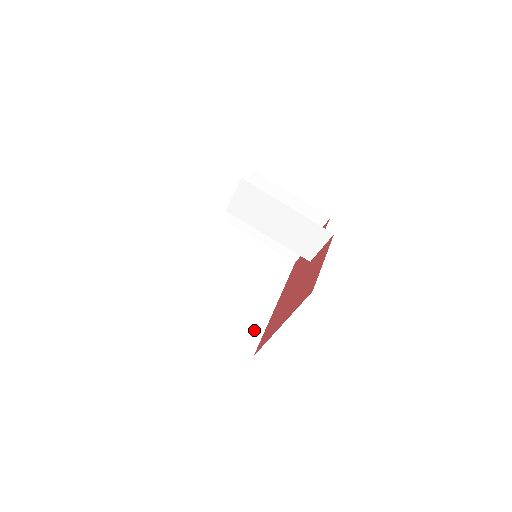
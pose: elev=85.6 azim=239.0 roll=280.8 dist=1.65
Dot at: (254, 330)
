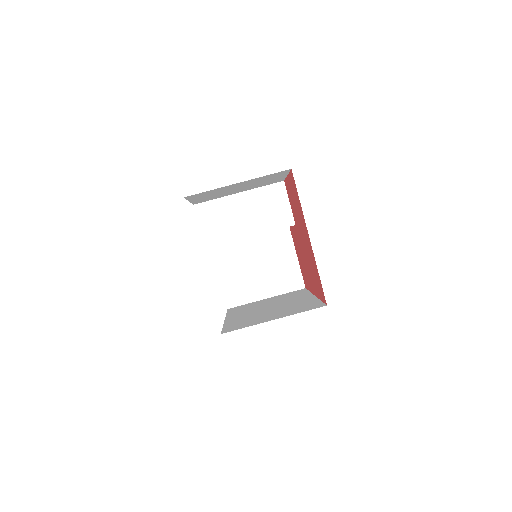
Dot at: (311, 304)
